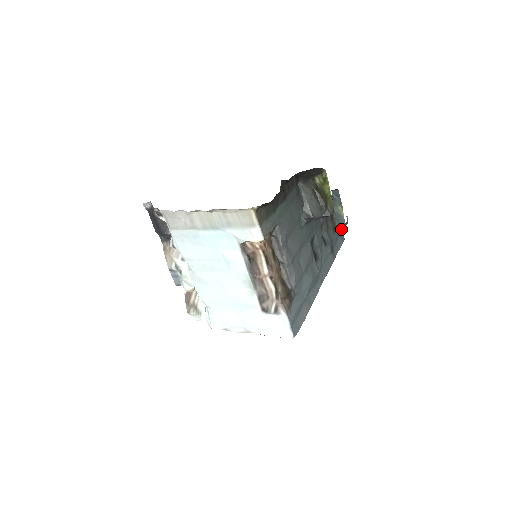
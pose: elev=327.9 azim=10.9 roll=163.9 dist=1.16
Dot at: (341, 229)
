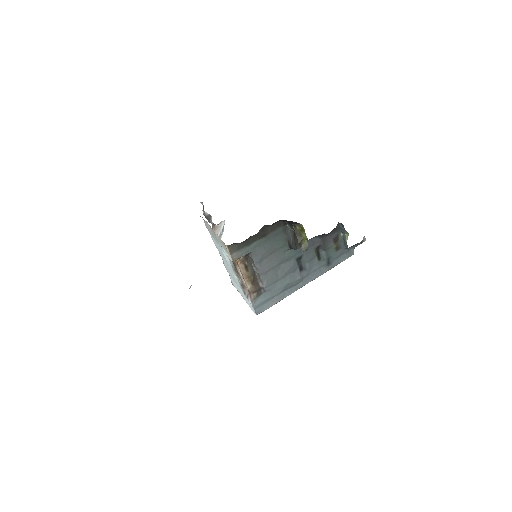
Dot at: (351, 247)
